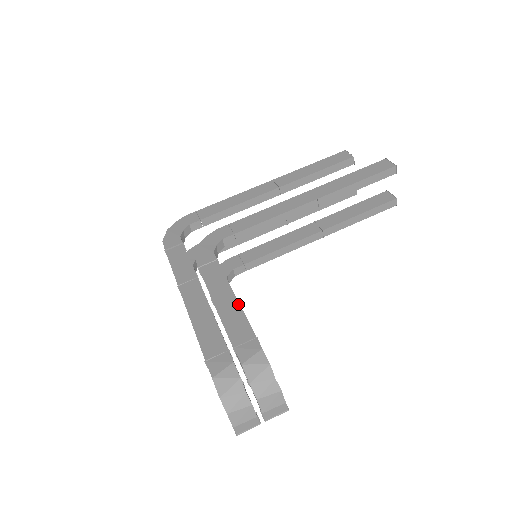
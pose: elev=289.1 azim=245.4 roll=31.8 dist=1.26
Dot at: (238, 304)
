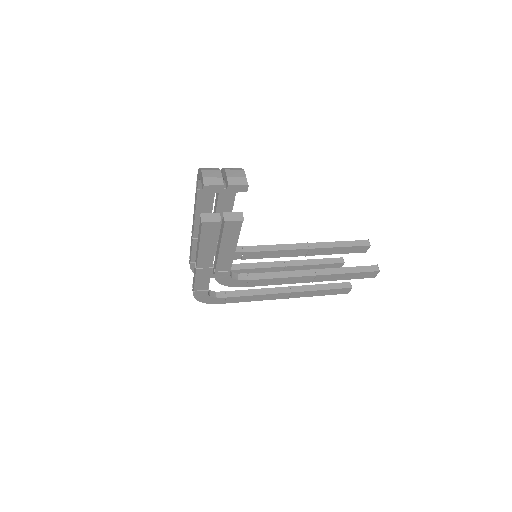
Dot at: occluded
